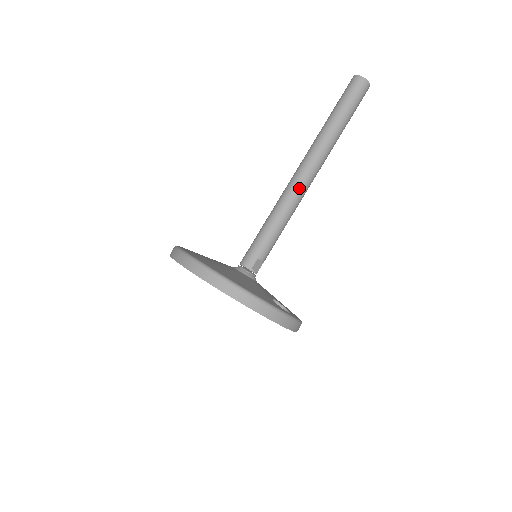
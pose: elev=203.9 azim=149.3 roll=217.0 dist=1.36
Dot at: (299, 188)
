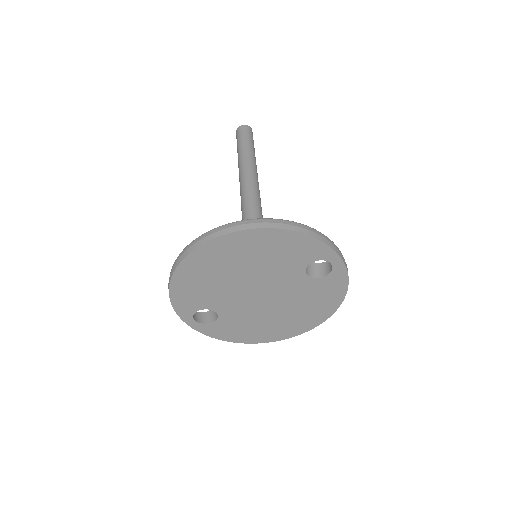
Dot at: (253, 192)
